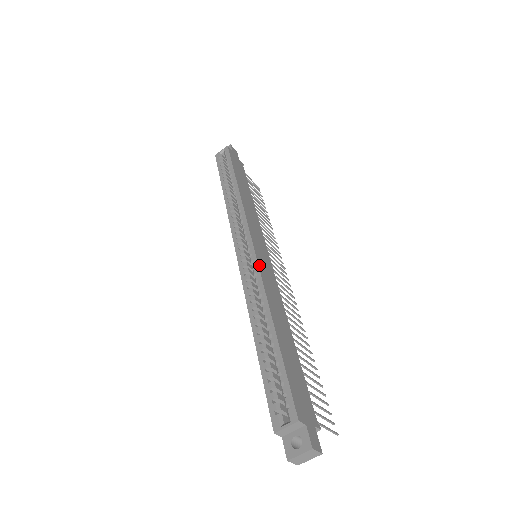
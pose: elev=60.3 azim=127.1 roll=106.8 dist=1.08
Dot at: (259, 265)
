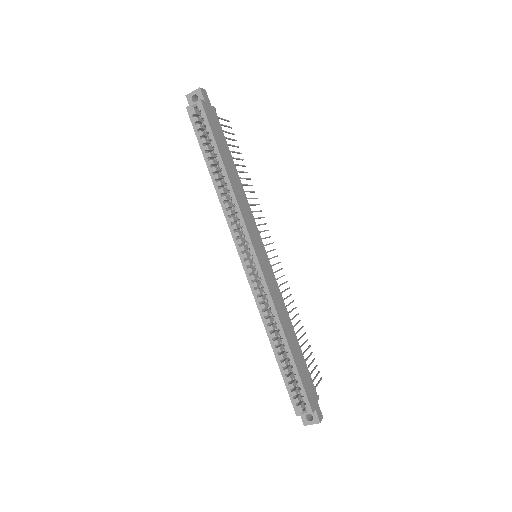
Dot at: (267, 283)
